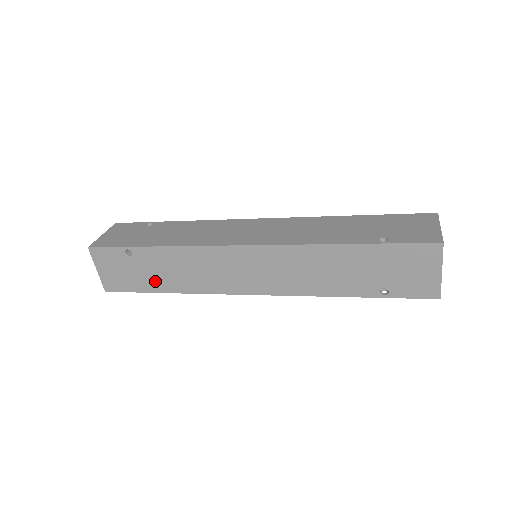
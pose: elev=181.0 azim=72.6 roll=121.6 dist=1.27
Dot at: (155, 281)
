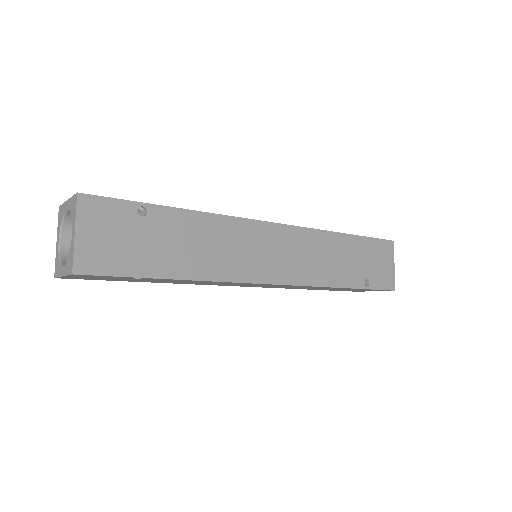
Dot at: (144, 281)
